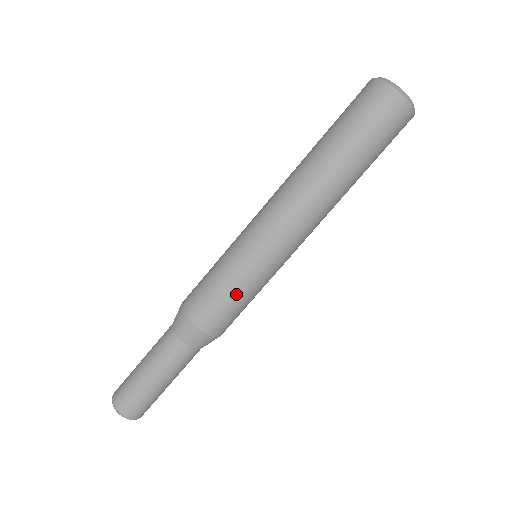
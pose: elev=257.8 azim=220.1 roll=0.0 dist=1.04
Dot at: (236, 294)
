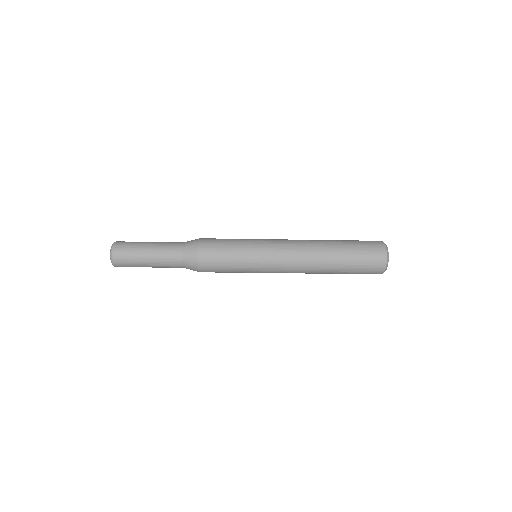
Dot at: occluded
